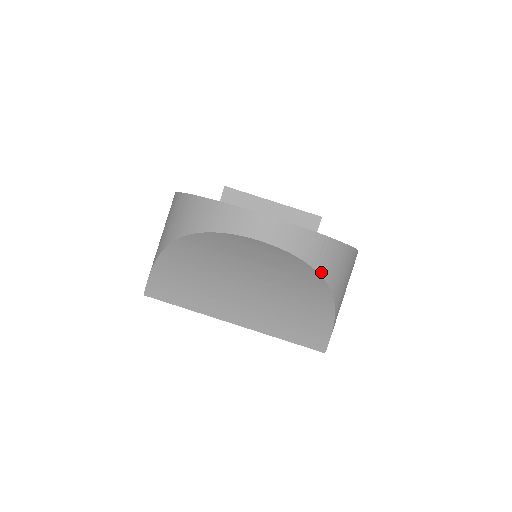
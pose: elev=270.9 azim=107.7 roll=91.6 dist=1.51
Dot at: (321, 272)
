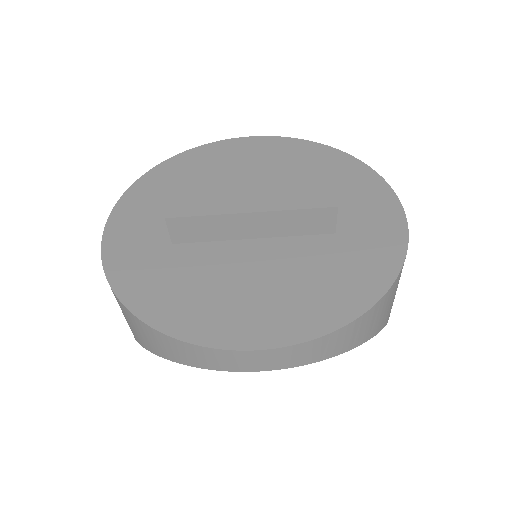
Dot at: (360, 343)
